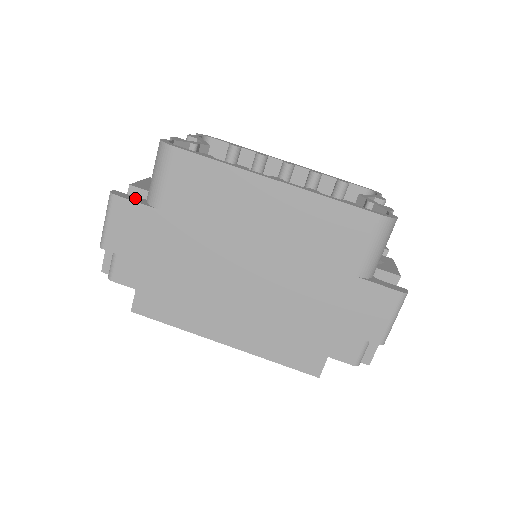
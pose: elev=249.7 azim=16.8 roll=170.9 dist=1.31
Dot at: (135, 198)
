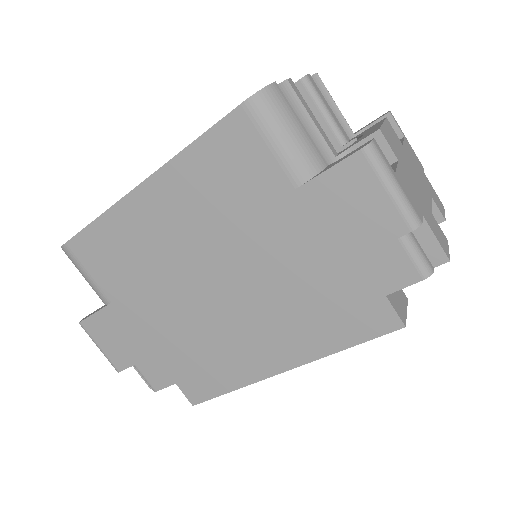
Dot at: (98, 309)
